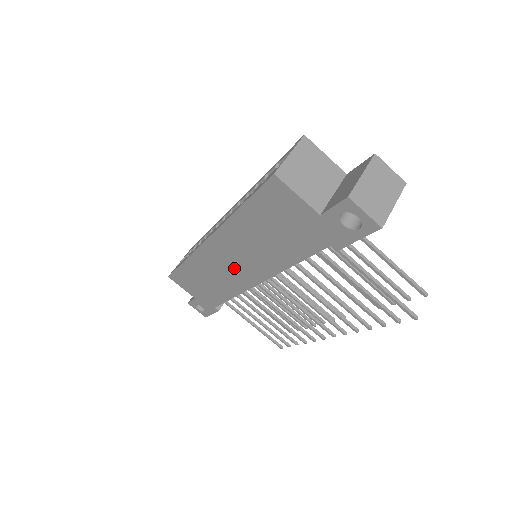
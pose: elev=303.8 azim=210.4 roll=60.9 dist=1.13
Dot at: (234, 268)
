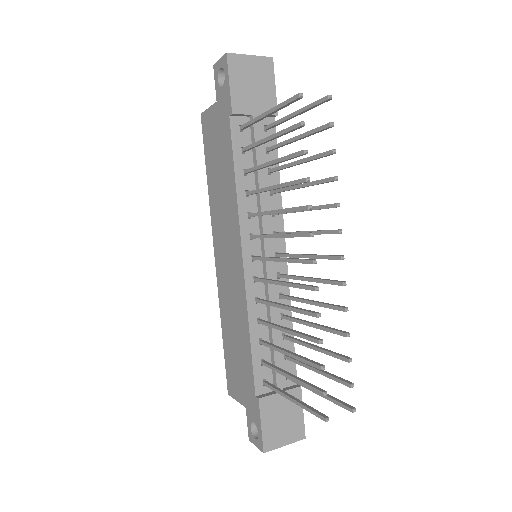
Dot at: (231, 265)
